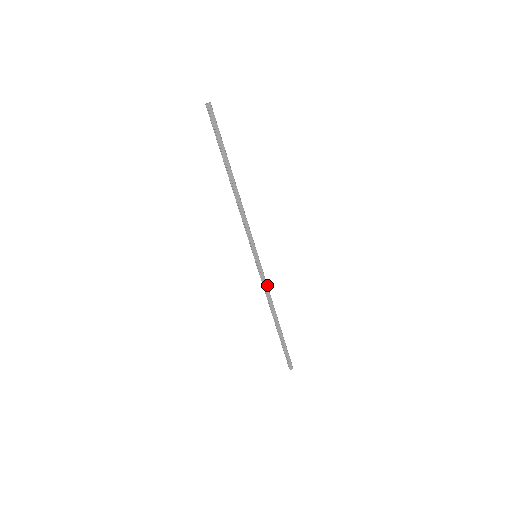
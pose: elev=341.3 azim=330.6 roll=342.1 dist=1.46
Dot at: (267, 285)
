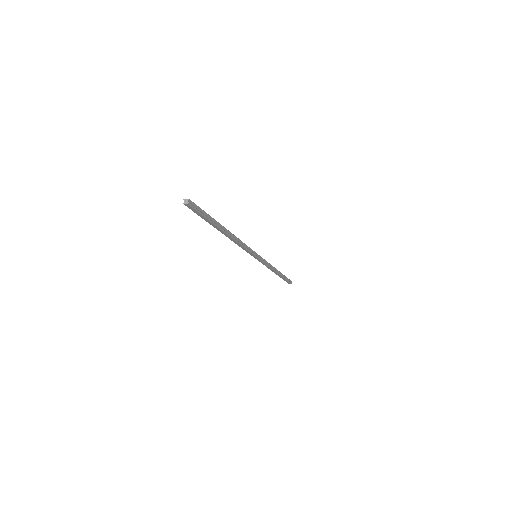
Dot at: (268, 265)
